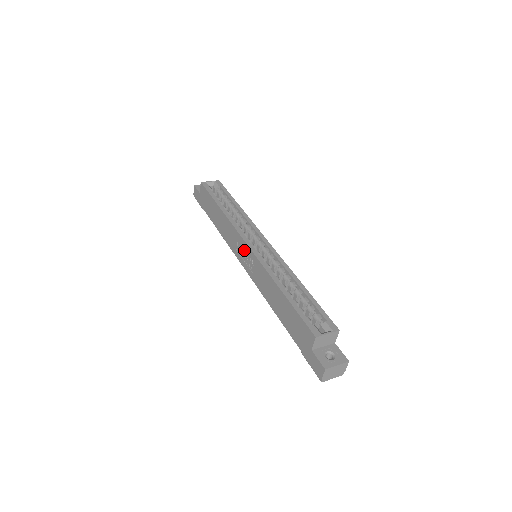
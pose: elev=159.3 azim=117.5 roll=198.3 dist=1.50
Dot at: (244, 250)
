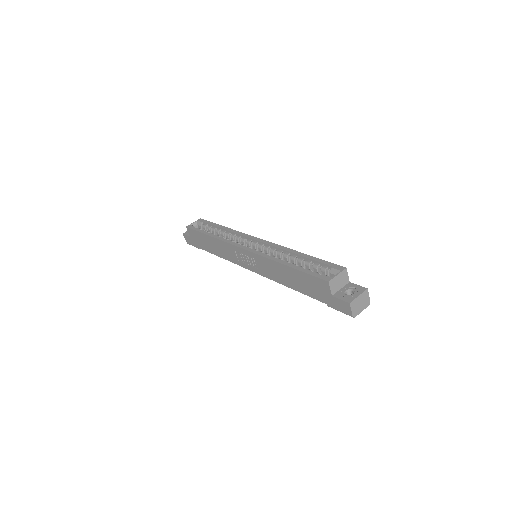
Dot at: (243, 255)
